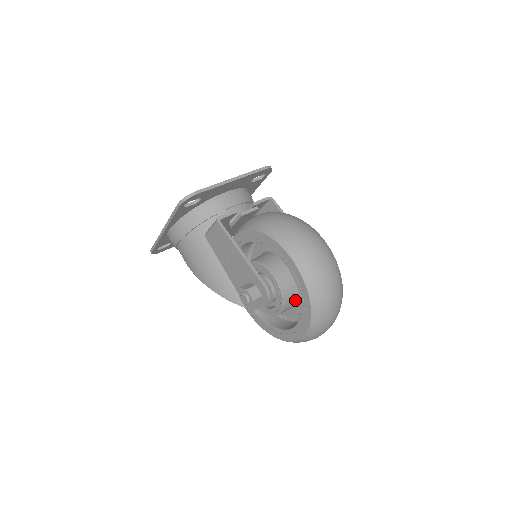
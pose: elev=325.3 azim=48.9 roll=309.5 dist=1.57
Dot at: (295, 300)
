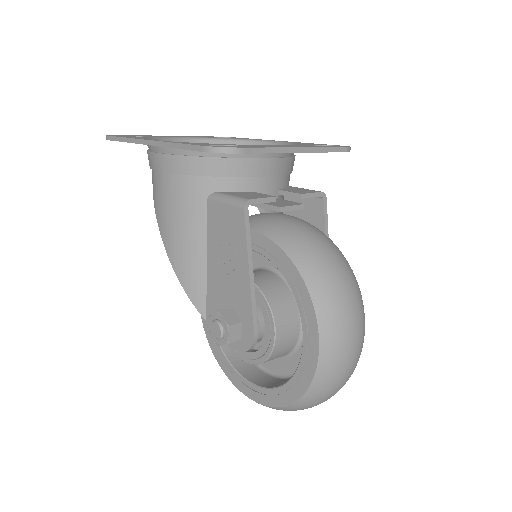
Dot at: occluded
